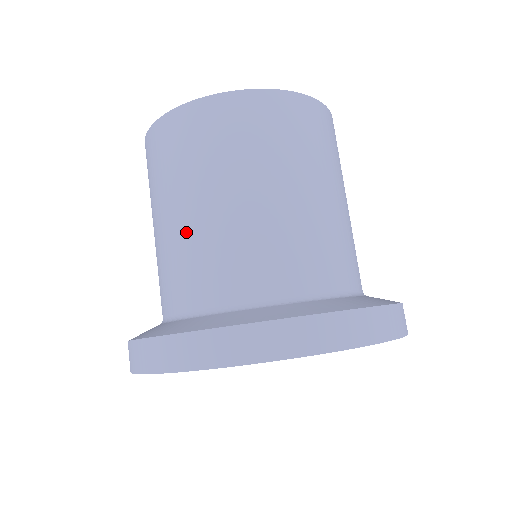
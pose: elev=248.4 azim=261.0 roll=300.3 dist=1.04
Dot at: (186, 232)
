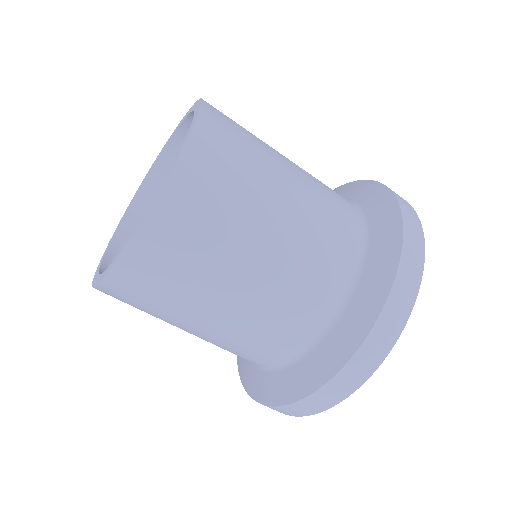
Dot at: (216, 337)
